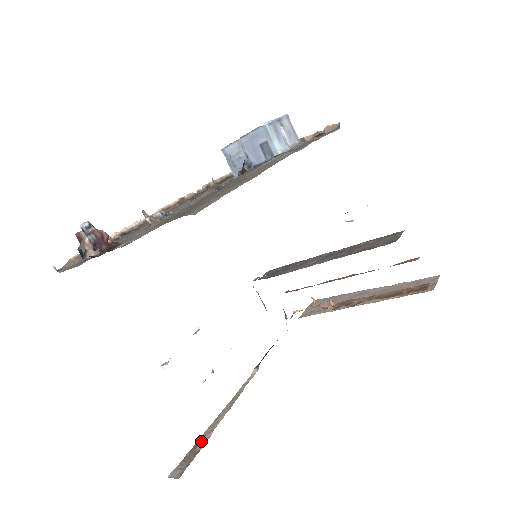
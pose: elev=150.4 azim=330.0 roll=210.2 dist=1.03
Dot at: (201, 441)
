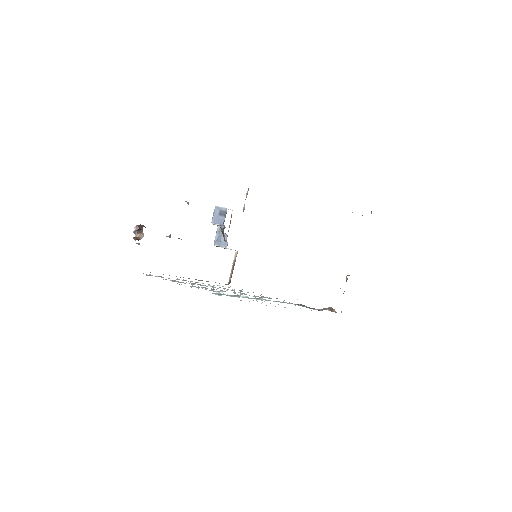
Dot at: occluded
